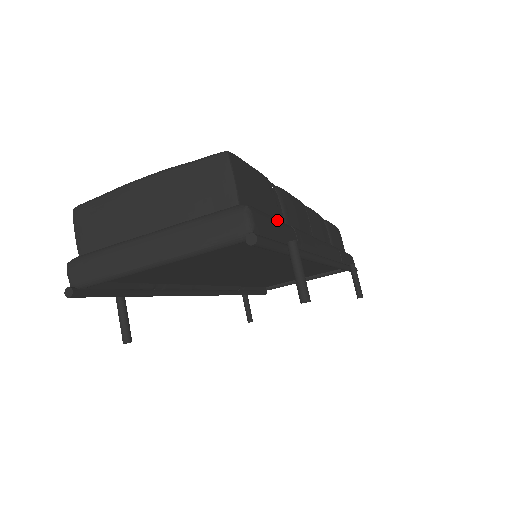
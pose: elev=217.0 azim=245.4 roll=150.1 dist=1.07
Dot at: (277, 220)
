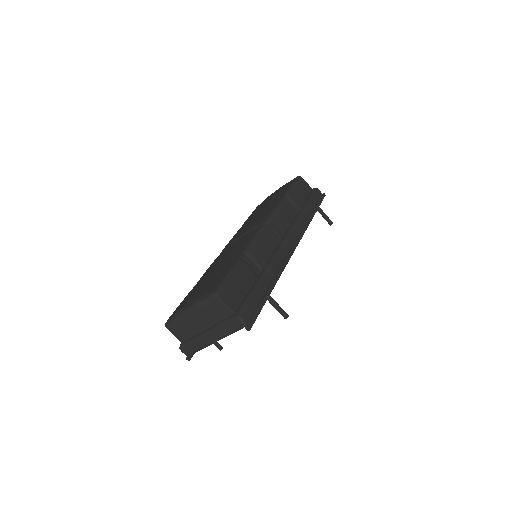
Dot at: (254, 291)
